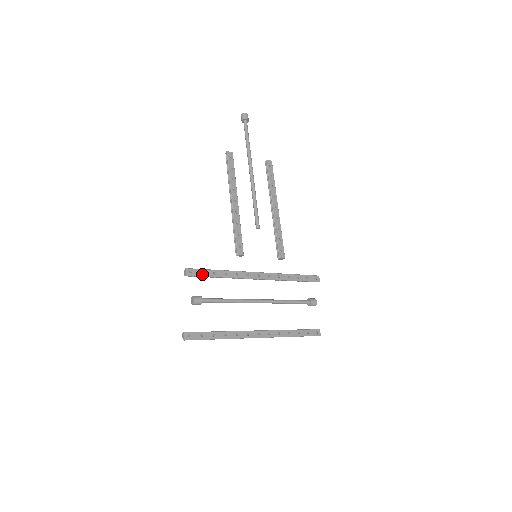
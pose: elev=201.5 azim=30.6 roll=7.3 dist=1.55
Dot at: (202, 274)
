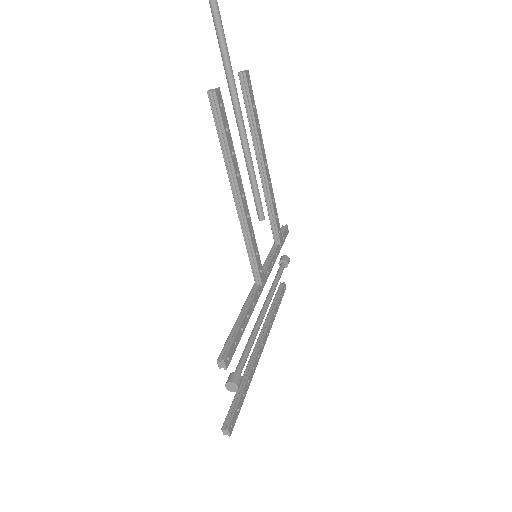
Dot at: (235, 346)
